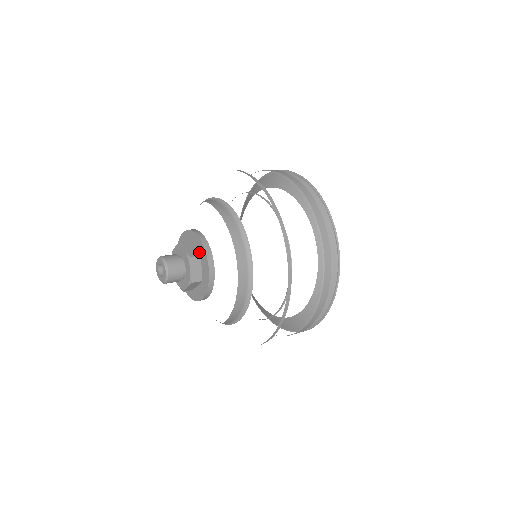
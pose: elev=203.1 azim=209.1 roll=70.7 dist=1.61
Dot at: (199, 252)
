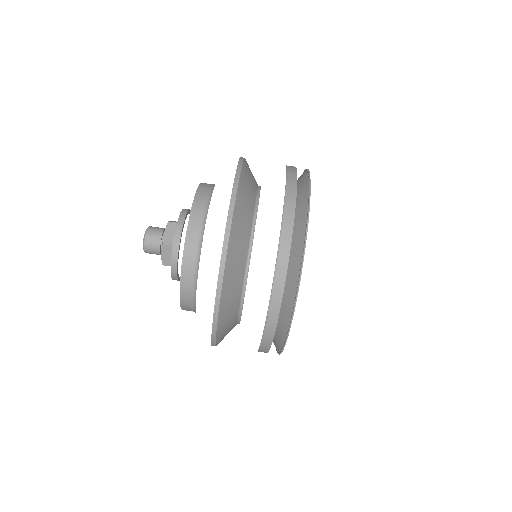
Dot at: occluded
